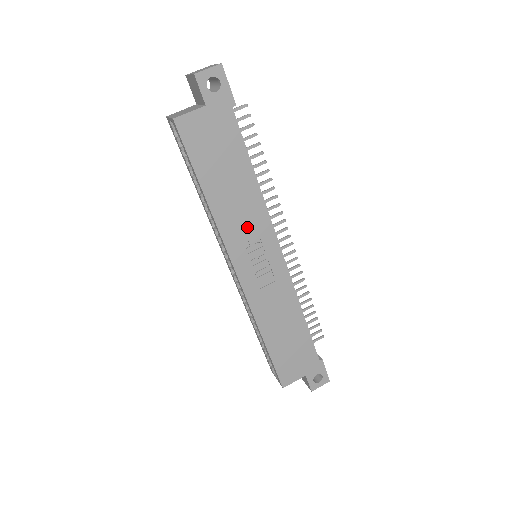
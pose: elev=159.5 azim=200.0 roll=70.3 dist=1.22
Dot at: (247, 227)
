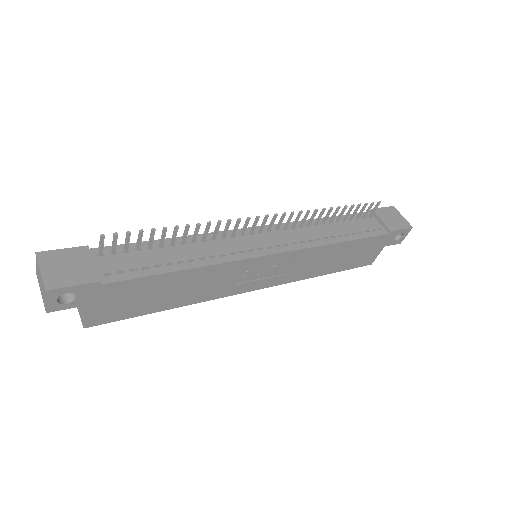
Dot at: (225, 280)
